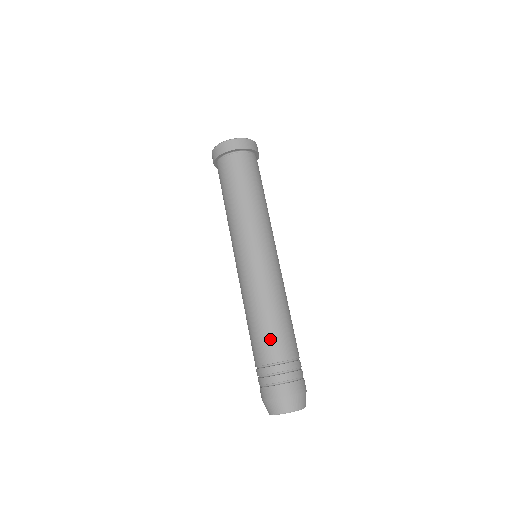
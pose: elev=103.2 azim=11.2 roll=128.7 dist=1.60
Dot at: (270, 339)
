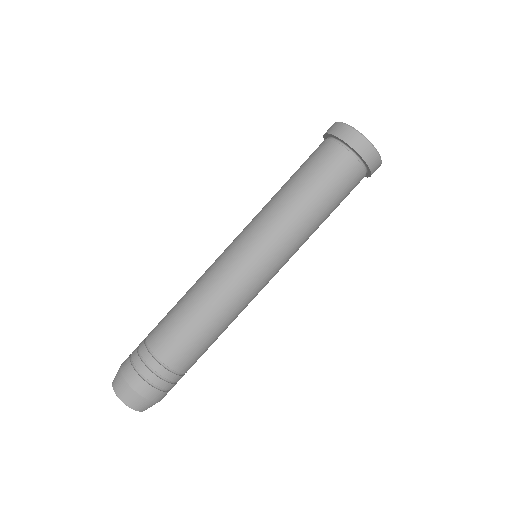
Dot at: (165, 322)
